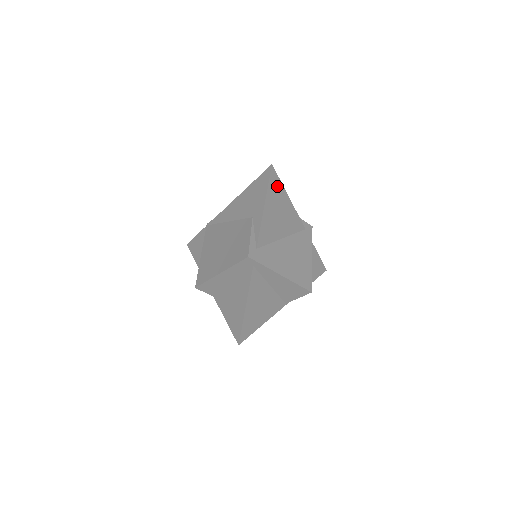
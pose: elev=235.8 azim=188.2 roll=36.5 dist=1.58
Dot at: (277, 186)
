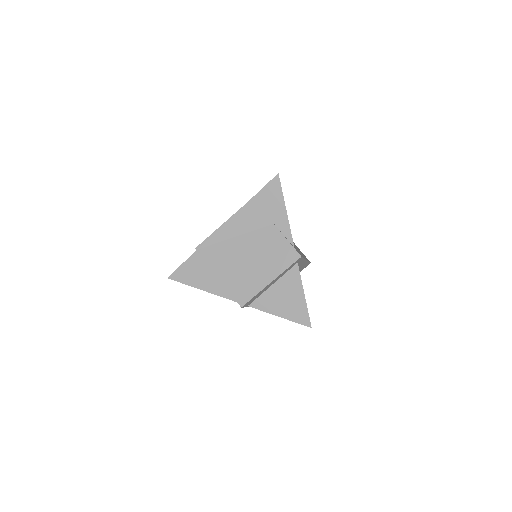
Dot at: occluded
